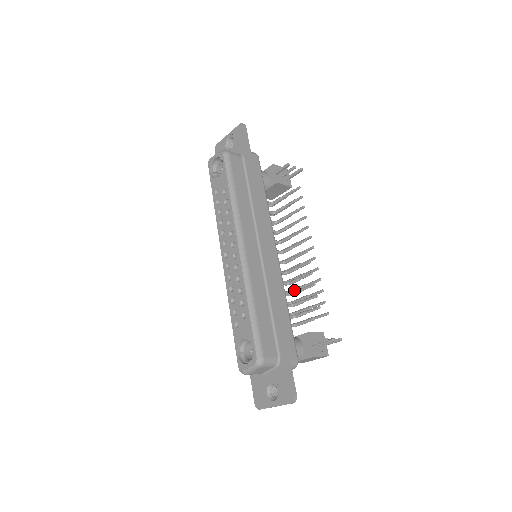
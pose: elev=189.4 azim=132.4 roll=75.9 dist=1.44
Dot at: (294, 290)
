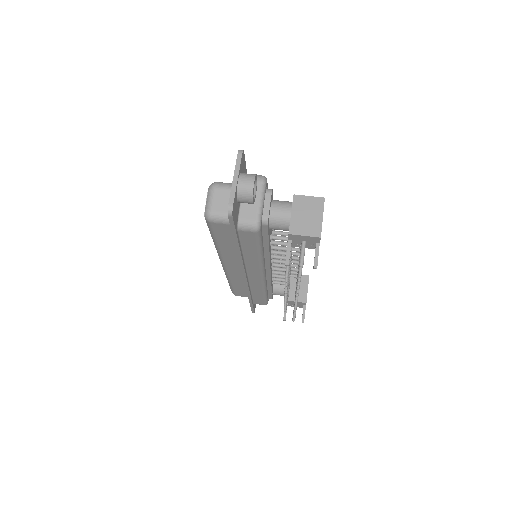
Dot at: occluded
